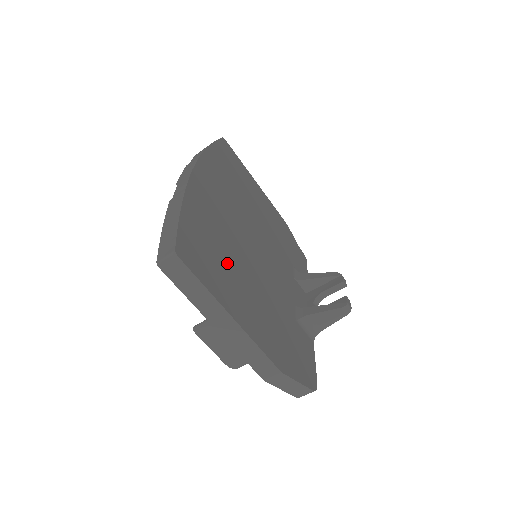
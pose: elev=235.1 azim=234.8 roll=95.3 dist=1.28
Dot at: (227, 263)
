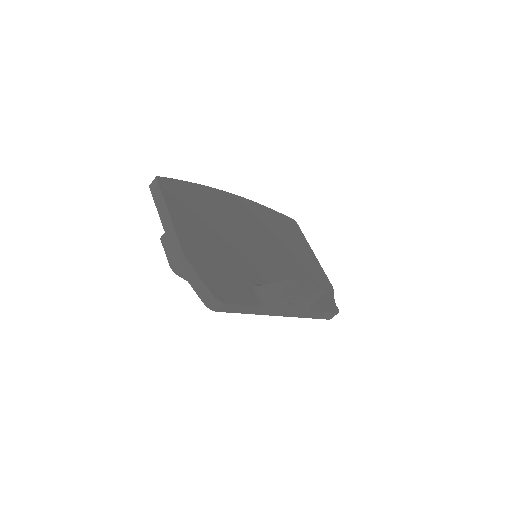
Dot at: (201, 213)
